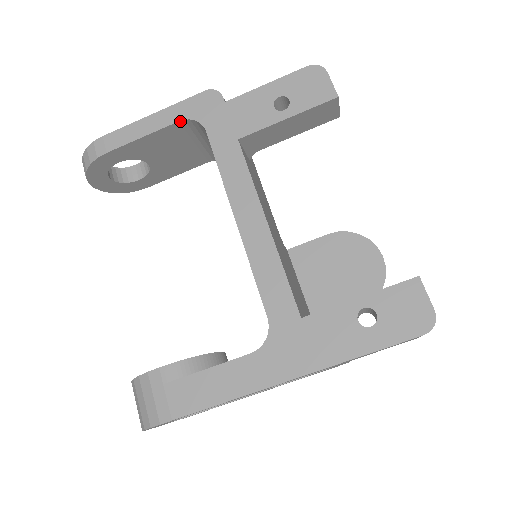
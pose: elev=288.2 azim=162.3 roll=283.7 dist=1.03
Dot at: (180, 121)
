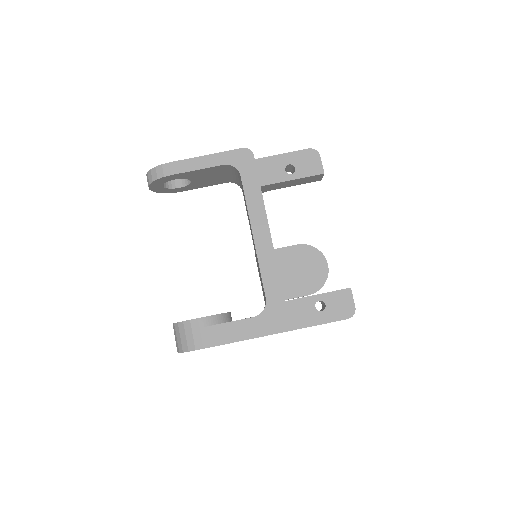
Dot at: (224, 165)
